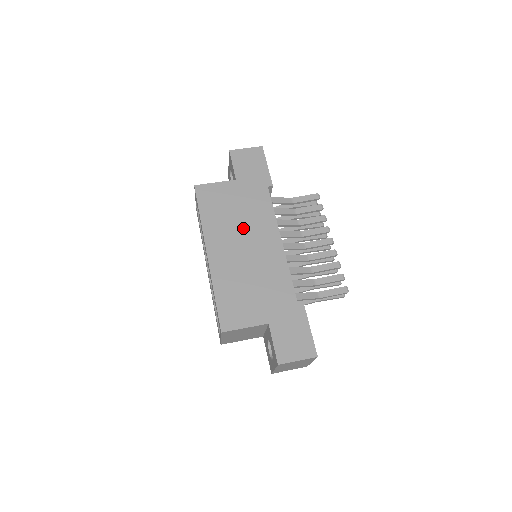
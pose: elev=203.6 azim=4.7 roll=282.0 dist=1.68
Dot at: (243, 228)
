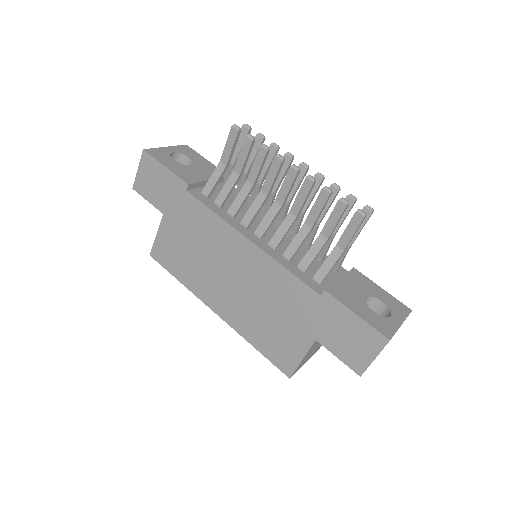
Dot at: (212, 259)
